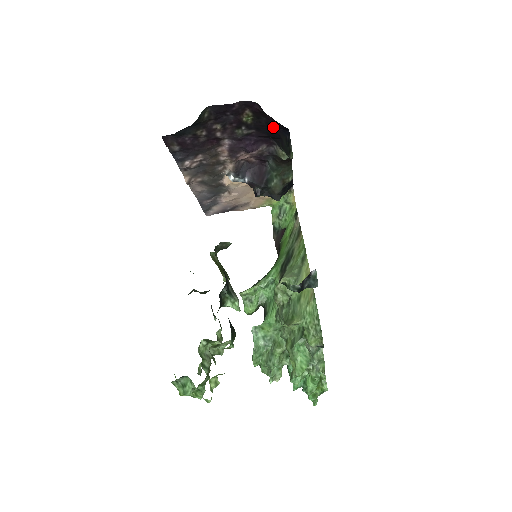
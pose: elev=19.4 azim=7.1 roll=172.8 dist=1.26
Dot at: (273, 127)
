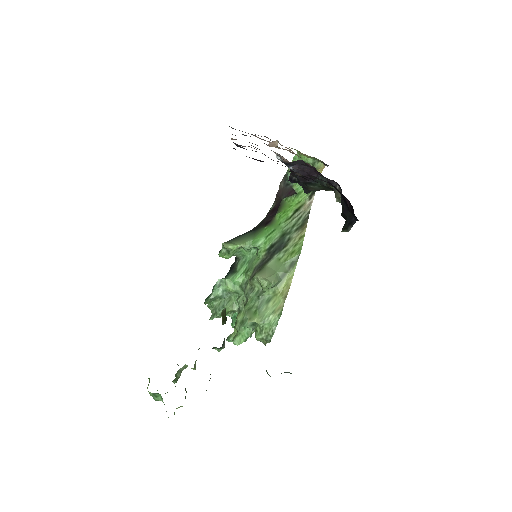
Dot at: occluded
